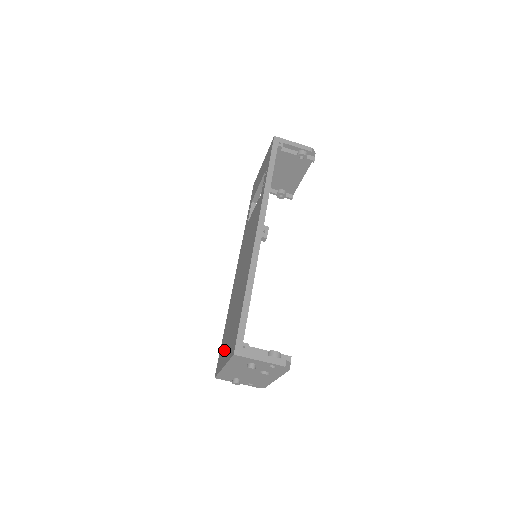
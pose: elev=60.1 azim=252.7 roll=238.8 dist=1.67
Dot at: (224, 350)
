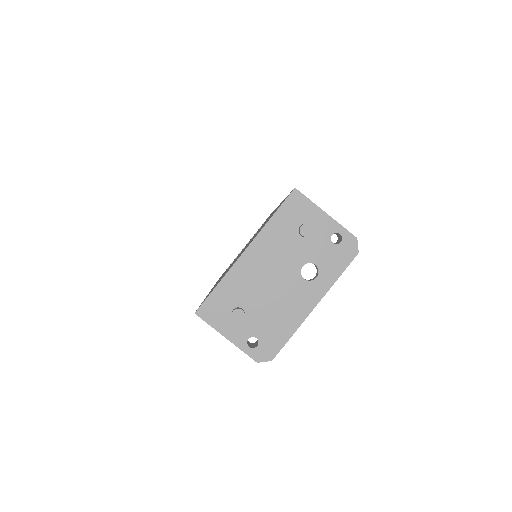
Dot at: occluded
